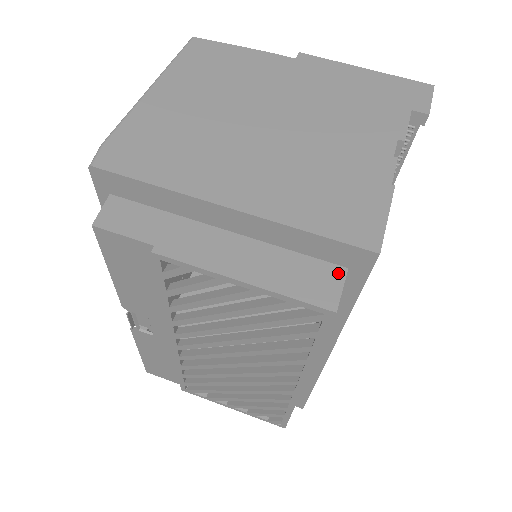
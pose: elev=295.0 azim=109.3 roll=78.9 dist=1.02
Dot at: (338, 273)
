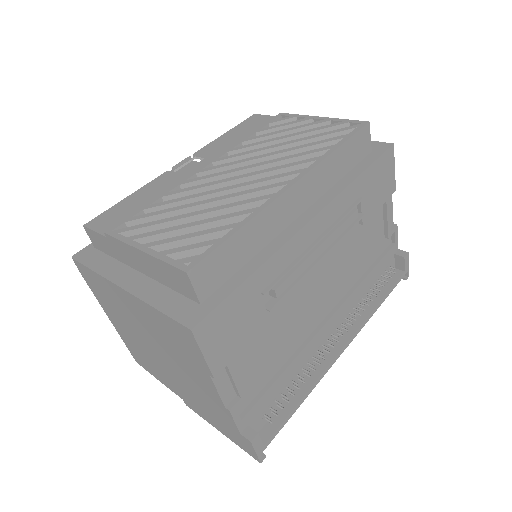
Dot at: occluded
